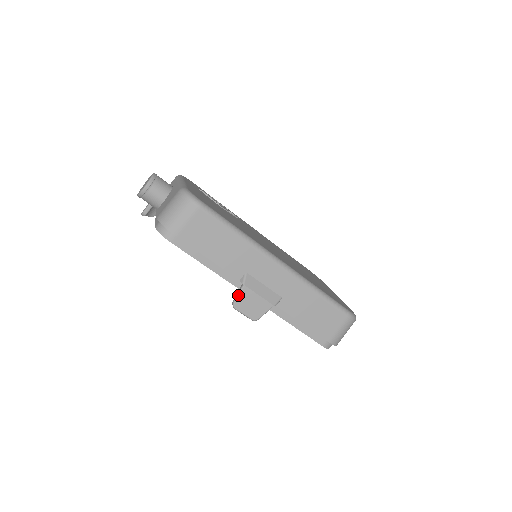
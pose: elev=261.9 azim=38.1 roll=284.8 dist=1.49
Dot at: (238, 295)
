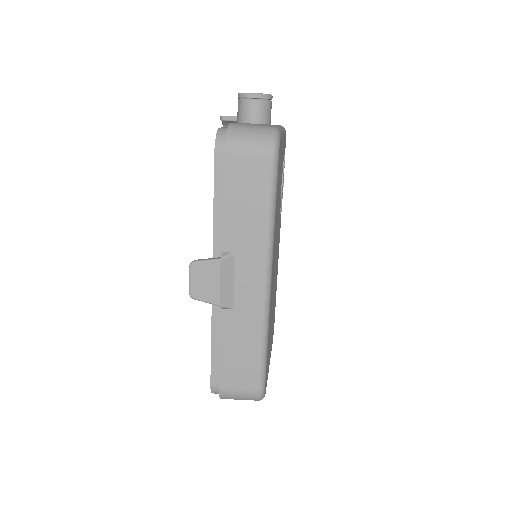
Dot at: (206, 260)
